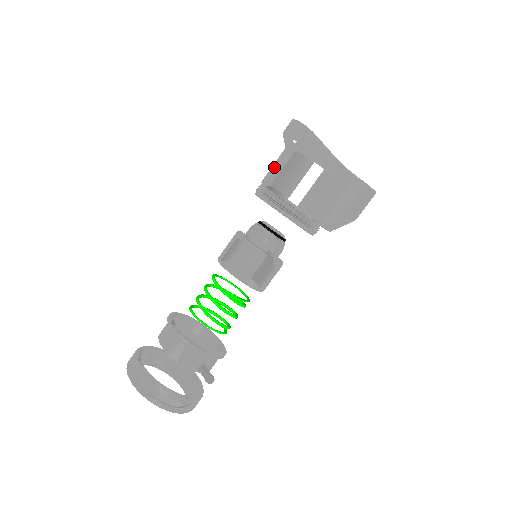
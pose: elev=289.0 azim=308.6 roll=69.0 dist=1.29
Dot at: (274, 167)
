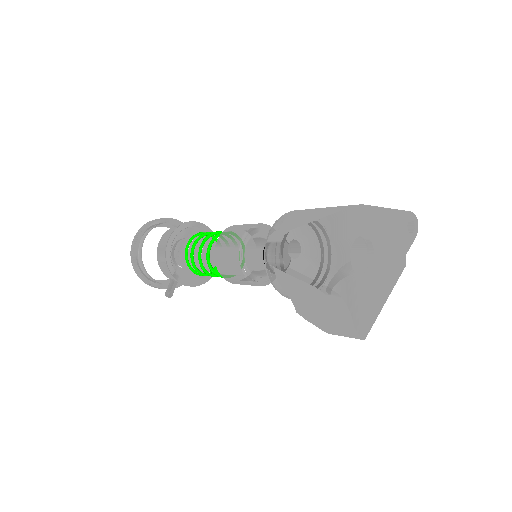
Dot at: (301, 219)
